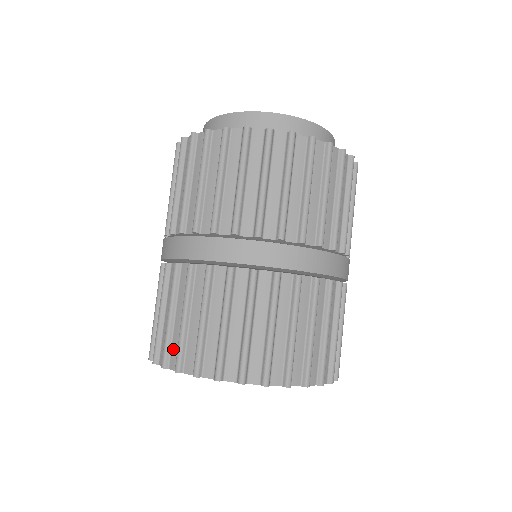
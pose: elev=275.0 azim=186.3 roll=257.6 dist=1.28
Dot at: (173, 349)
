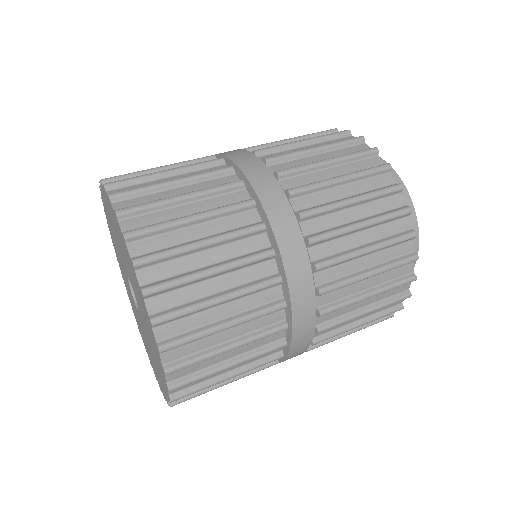
Dot at: occluded
